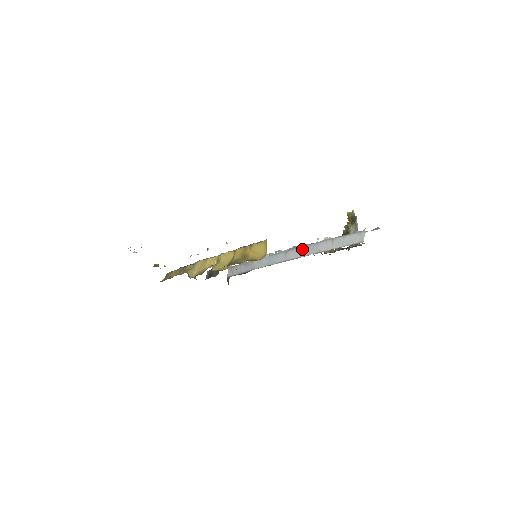
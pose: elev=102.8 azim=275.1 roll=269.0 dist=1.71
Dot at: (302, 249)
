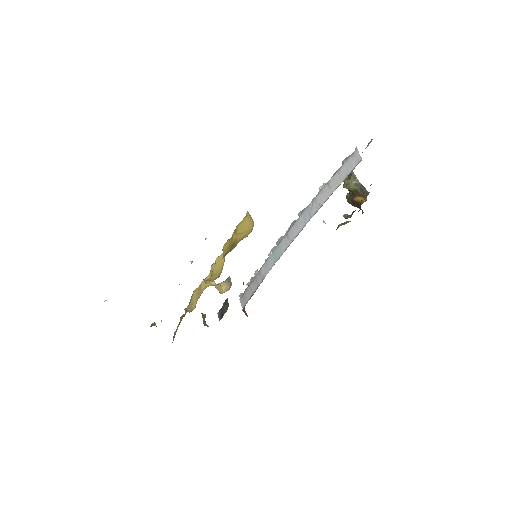
Dot at: (301, 218)
